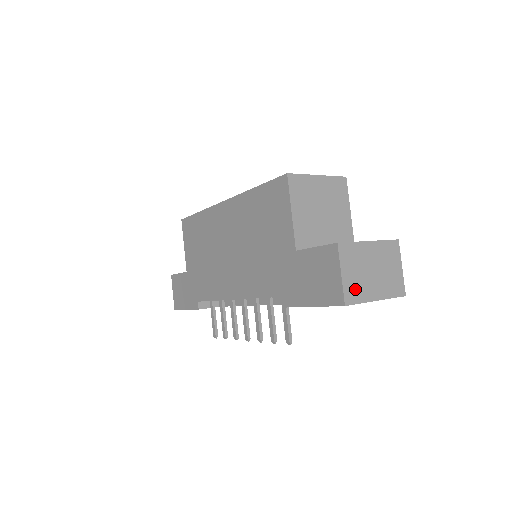
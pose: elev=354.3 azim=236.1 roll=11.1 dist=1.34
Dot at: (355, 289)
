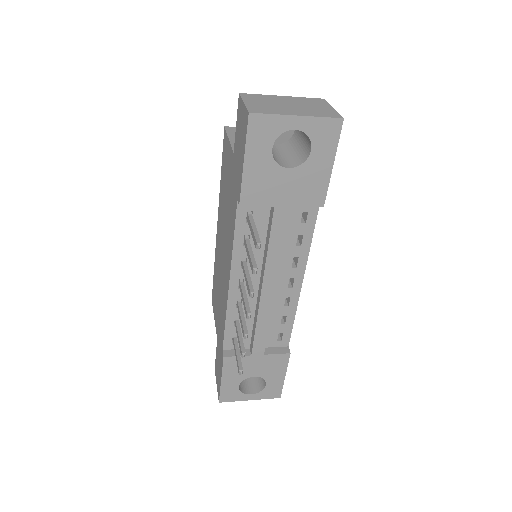
Dot at: (263, 109)
